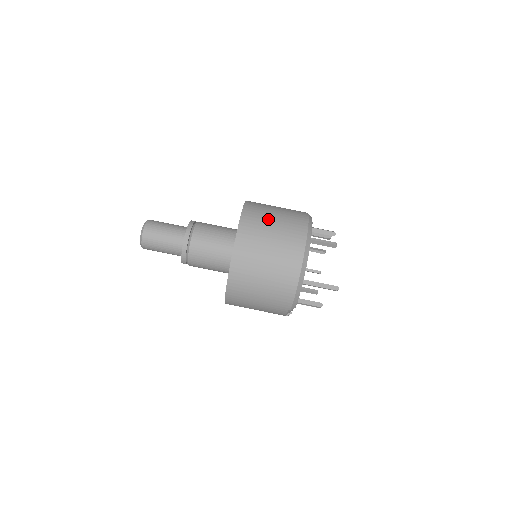
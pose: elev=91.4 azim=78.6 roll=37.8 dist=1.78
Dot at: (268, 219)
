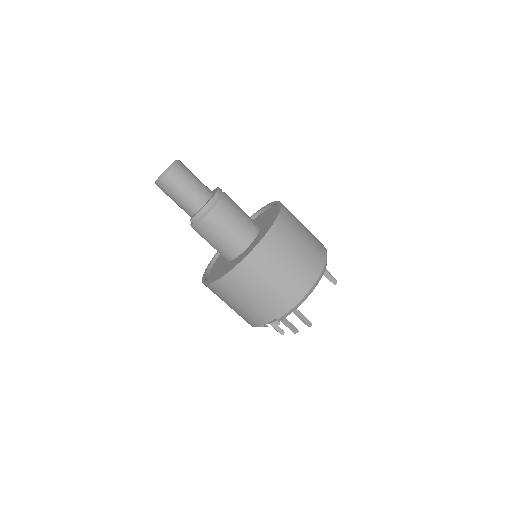
Dot at: (300, 225)
